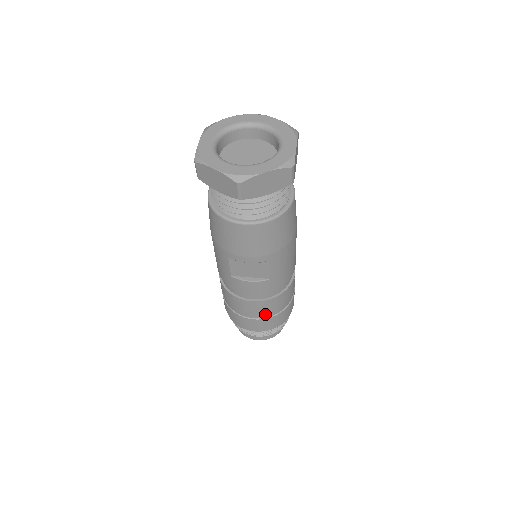
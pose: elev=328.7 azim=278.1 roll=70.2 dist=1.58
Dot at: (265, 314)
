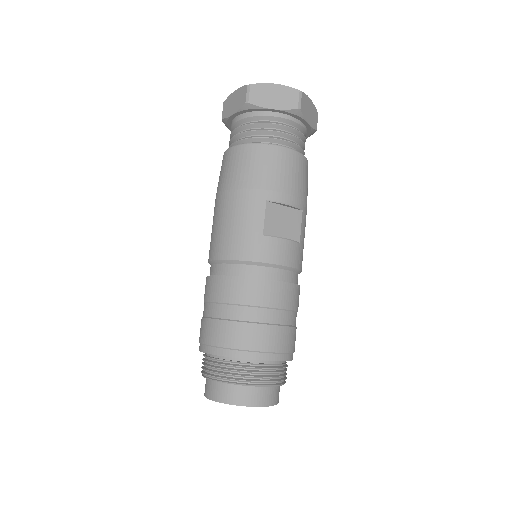
Dot at: (288, 317)
